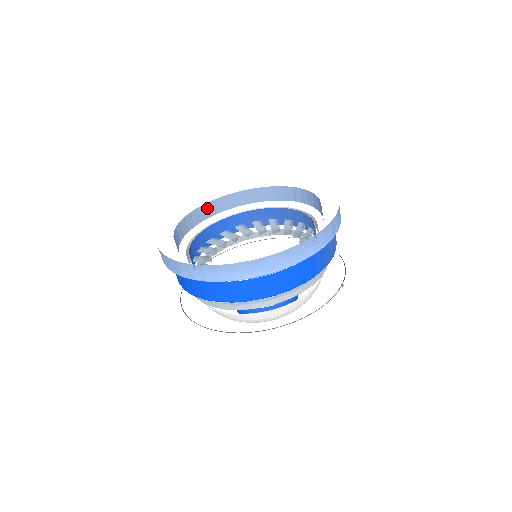
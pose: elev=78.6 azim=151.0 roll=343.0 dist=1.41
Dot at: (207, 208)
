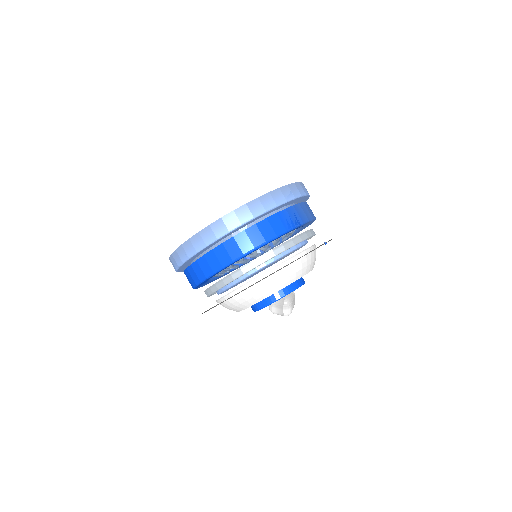
Dot at: occluded
